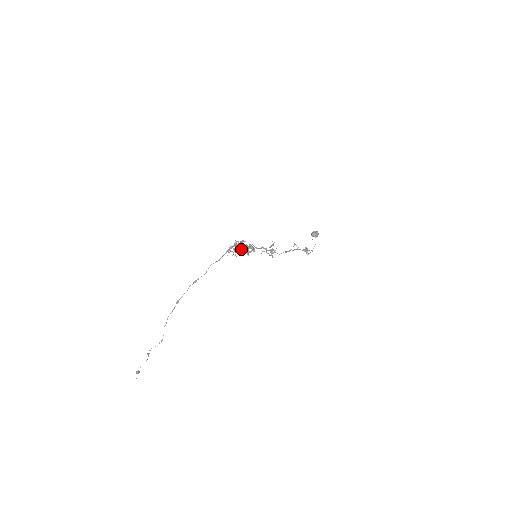
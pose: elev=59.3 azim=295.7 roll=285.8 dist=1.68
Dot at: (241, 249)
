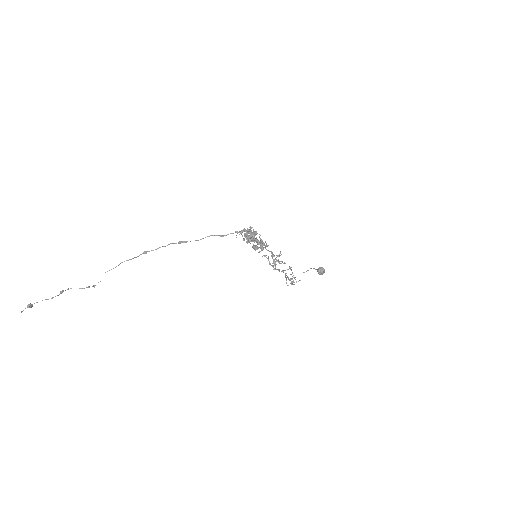
Dot at: (254, 239)
